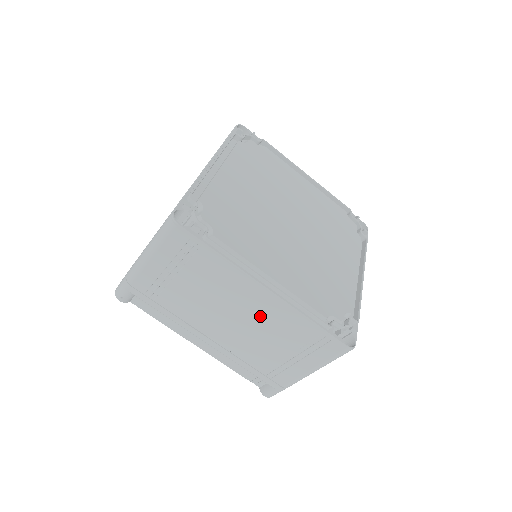
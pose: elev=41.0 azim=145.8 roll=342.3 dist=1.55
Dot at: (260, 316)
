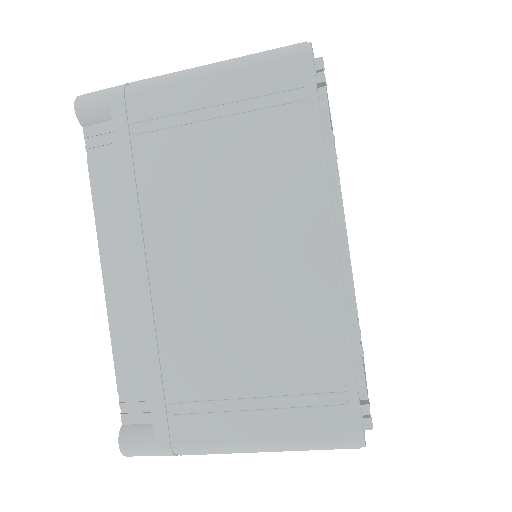
Dot at: occluded
